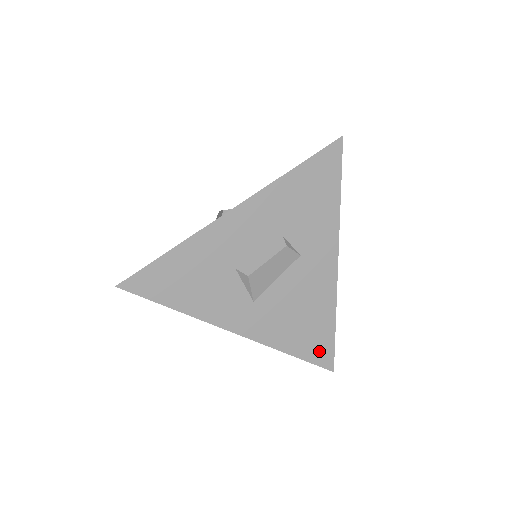
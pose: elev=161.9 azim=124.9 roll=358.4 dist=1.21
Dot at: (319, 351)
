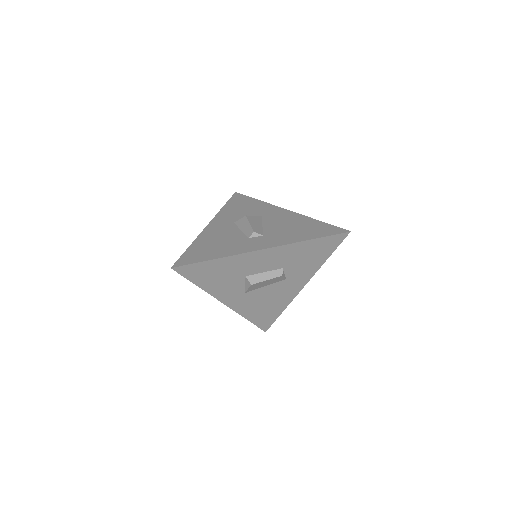
Dot at: (264, 322)
